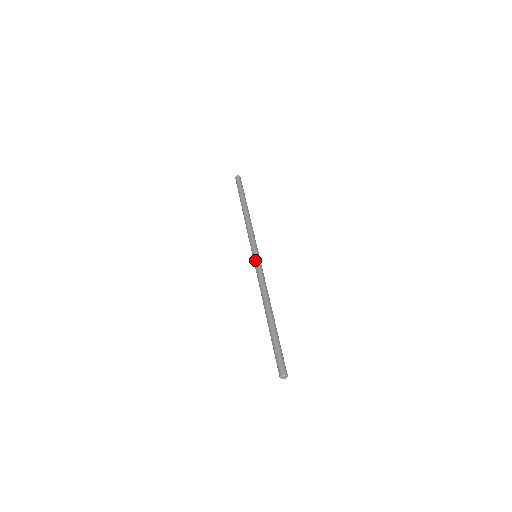
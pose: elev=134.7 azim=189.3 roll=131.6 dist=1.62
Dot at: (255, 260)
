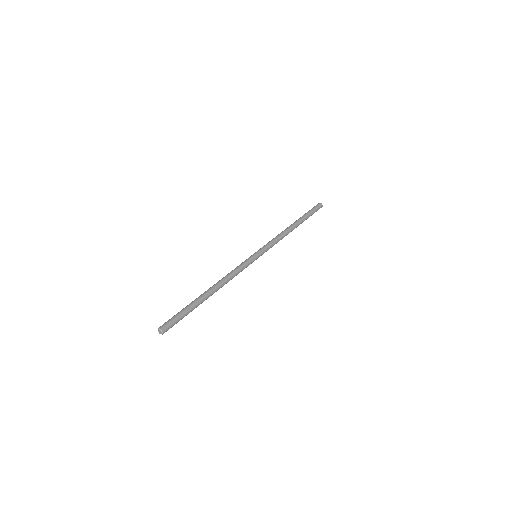
Dot at: (249, 257)
